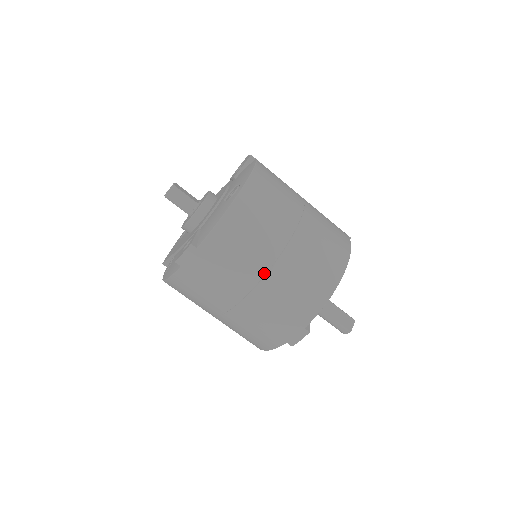
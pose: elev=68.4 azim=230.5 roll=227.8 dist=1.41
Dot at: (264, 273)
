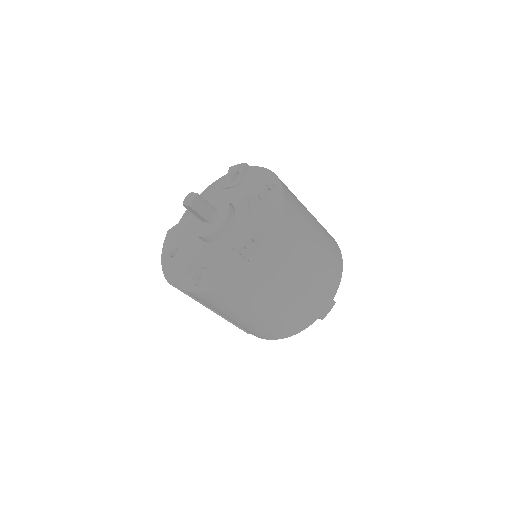
Dot at: (310, 256)
